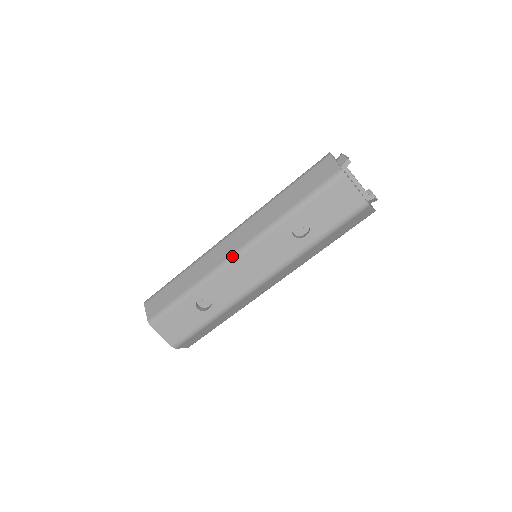
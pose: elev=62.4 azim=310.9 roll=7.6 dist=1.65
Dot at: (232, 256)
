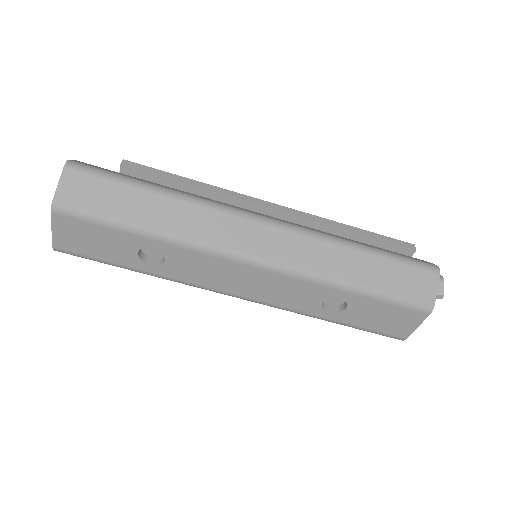
Dot at: (246, 257)
